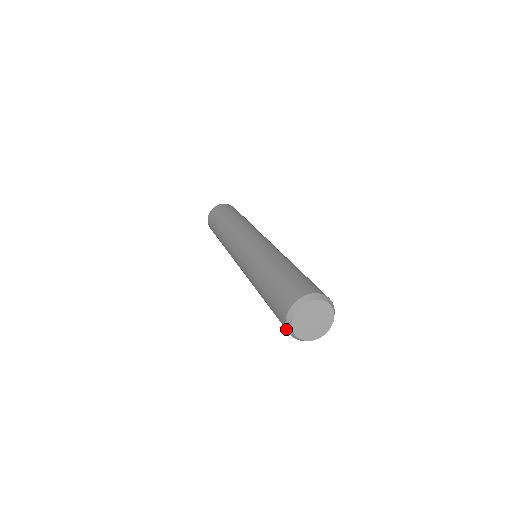
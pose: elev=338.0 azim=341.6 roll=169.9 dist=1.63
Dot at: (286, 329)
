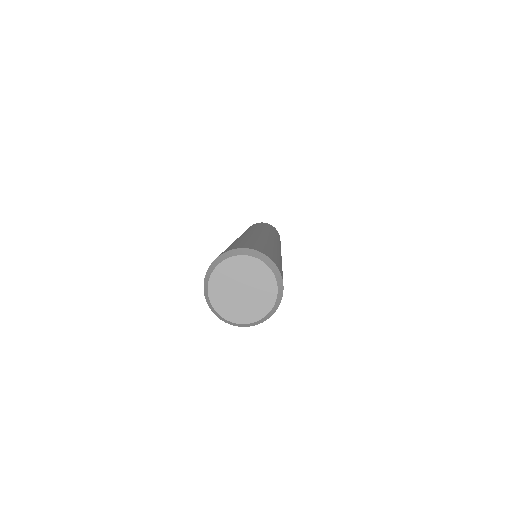
Dot at: (207, 302)
